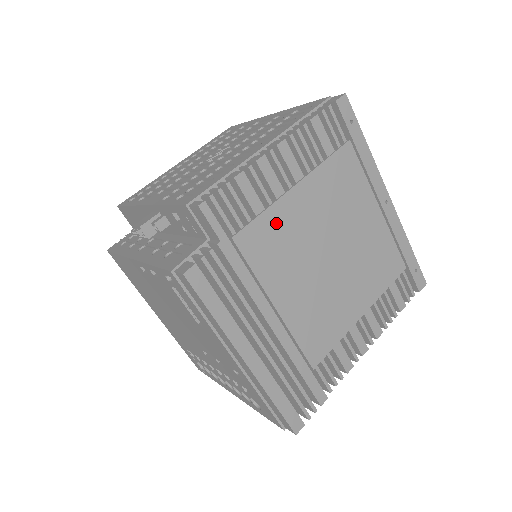
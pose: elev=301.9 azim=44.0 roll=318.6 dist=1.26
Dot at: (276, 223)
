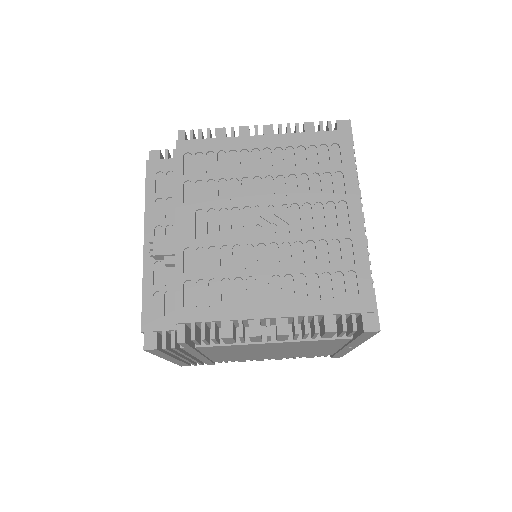
Dot at: (239, 347)
